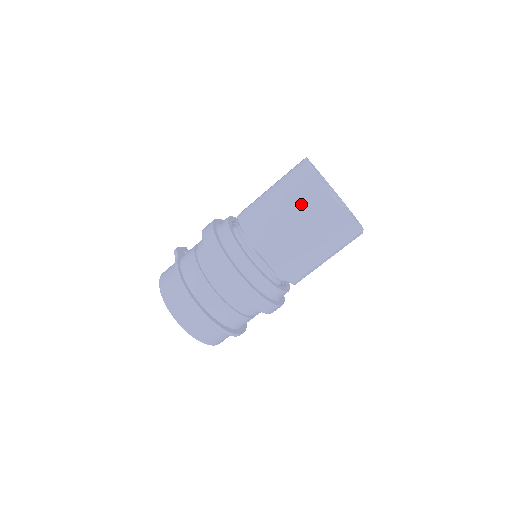
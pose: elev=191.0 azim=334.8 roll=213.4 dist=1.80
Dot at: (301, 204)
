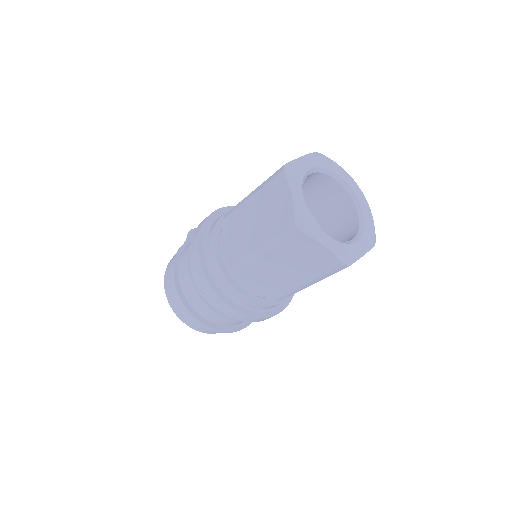
Dot at: (268, 220)
